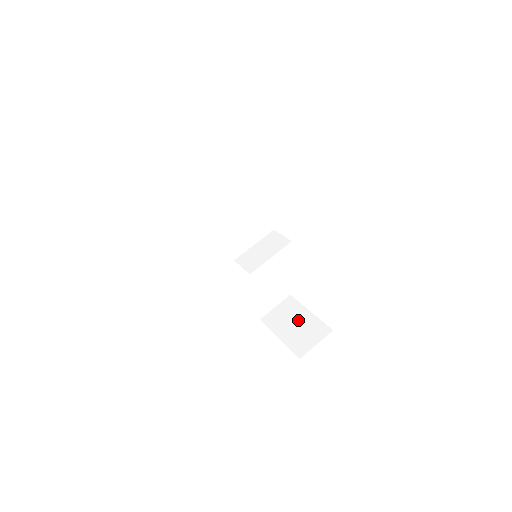
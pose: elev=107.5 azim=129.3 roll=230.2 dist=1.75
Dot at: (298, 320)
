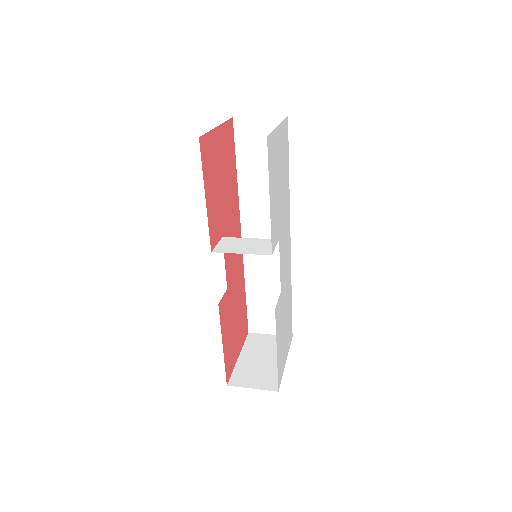
Dot at: (269, 358)
